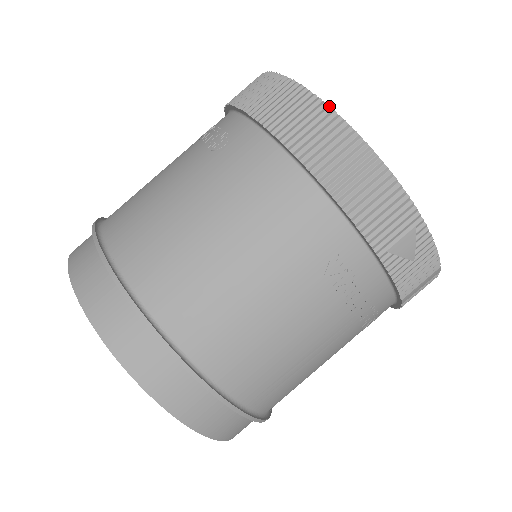
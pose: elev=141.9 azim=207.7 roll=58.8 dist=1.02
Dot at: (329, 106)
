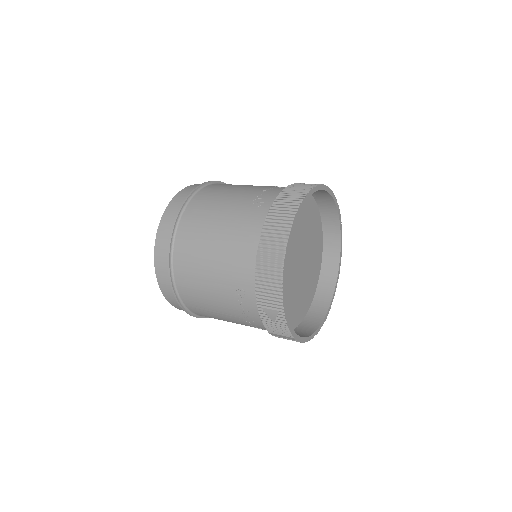
Dot at: (289, 235)
